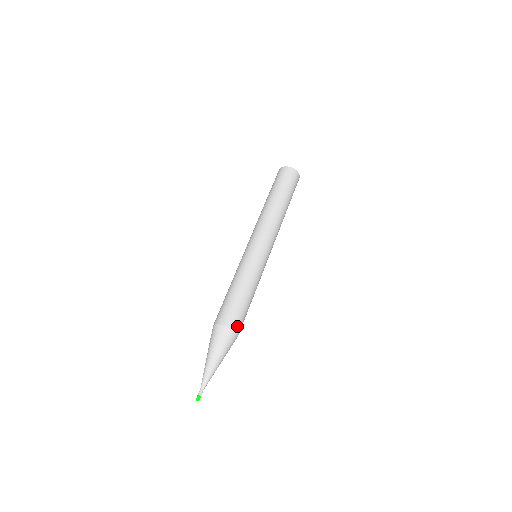
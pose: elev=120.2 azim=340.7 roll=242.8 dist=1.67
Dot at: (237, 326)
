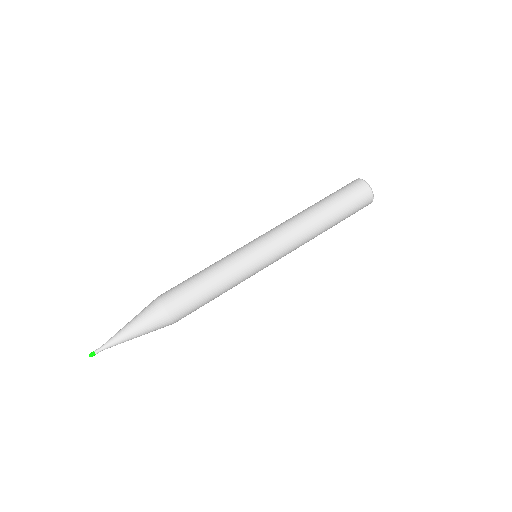
Dot at: (174, 310)
